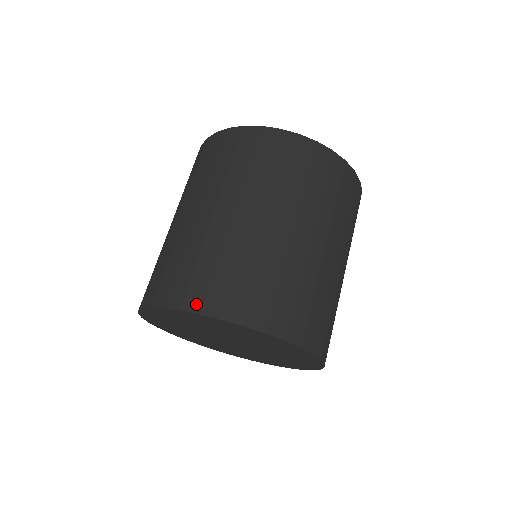
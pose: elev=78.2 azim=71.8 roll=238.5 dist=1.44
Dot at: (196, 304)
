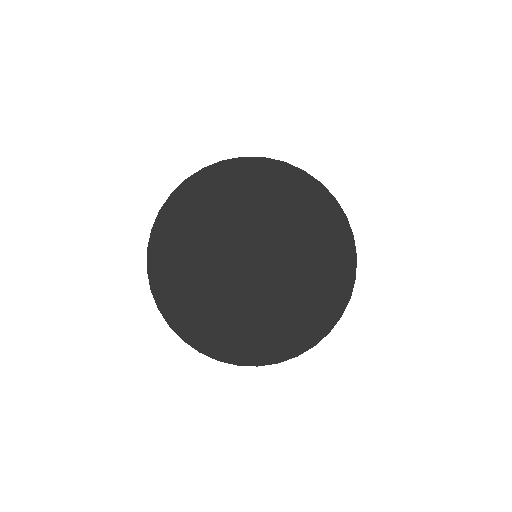
Dot at: occluded
